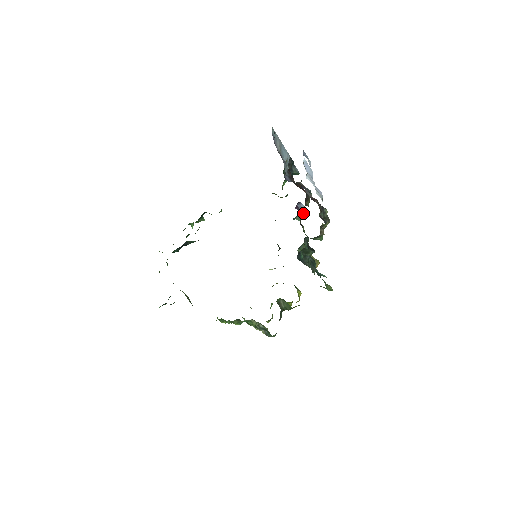
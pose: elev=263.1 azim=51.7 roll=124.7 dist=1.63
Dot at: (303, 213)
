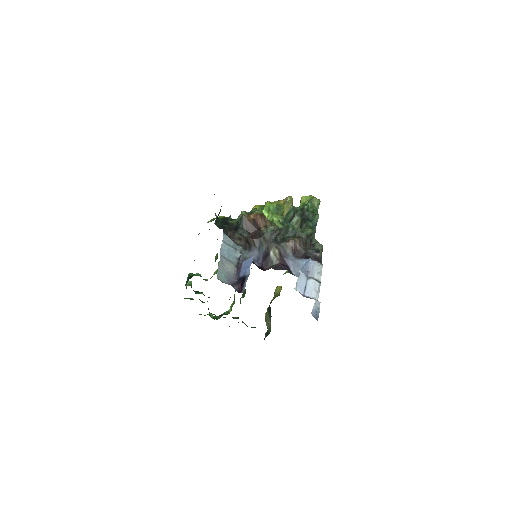
Dot at: occluded
